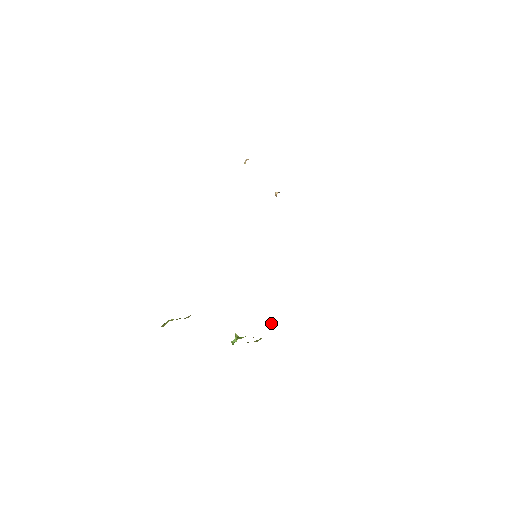
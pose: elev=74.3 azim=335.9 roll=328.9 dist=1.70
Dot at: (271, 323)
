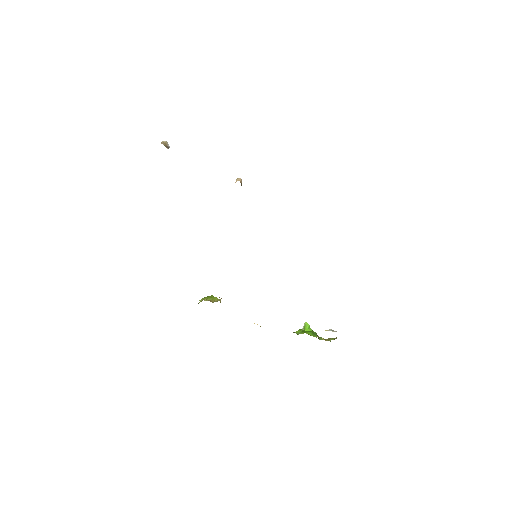
Dot at: occluded
